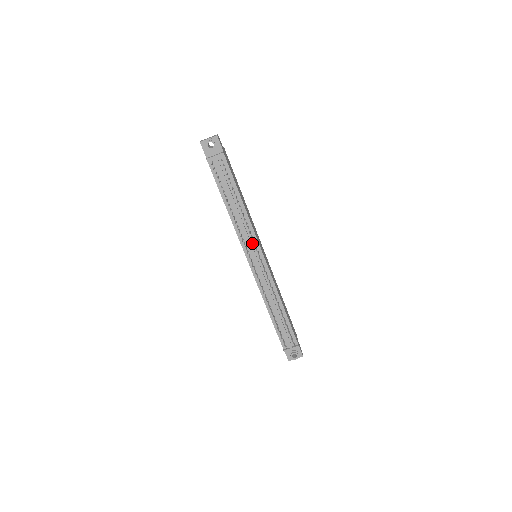
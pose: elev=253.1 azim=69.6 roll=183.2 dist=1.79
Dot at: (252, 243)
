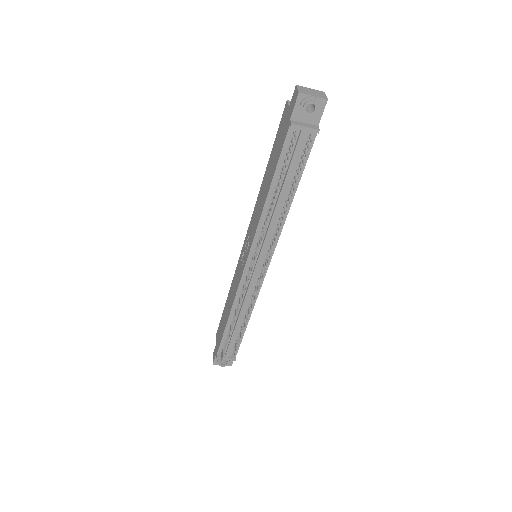
Dot at: (266, 248)
